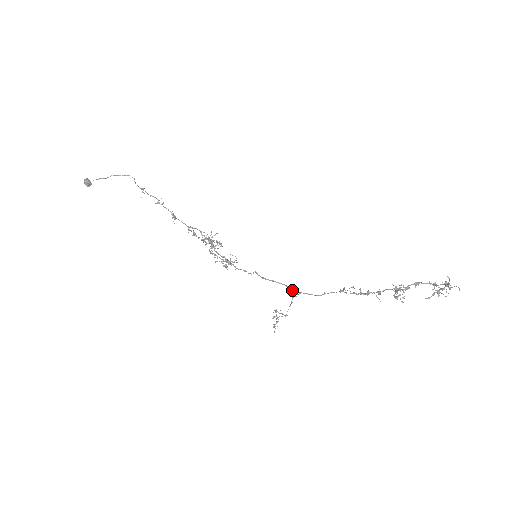
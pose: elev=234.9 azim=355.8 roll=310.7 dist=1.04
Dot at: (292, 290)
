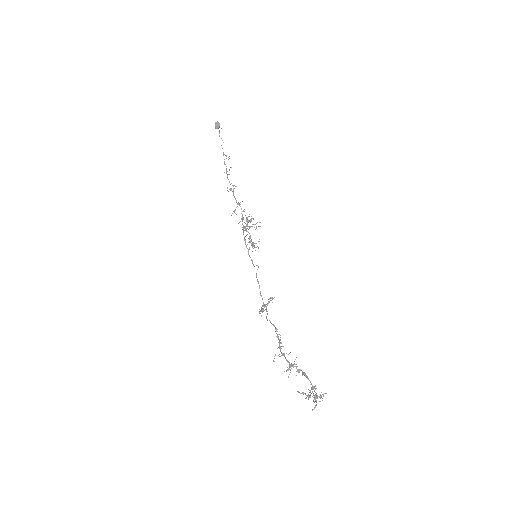
Dot at: occluded
